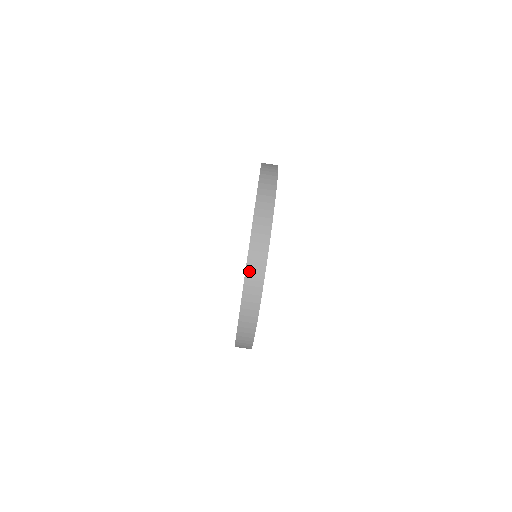
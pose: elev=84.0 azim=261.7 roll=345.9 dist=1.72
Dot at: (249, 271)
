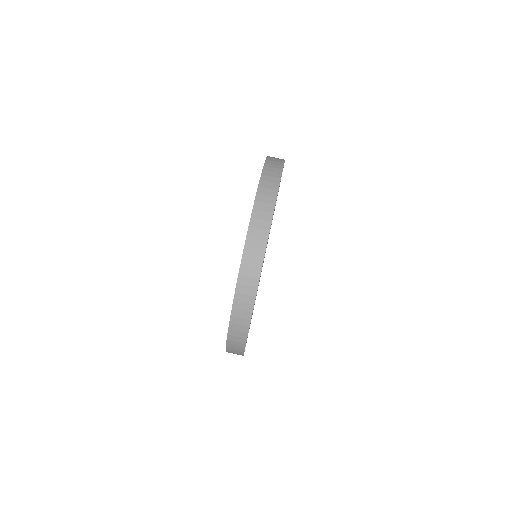
Dot at: (254, 221)
